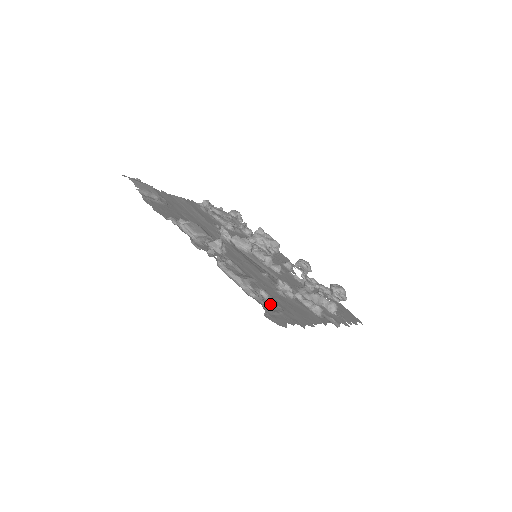
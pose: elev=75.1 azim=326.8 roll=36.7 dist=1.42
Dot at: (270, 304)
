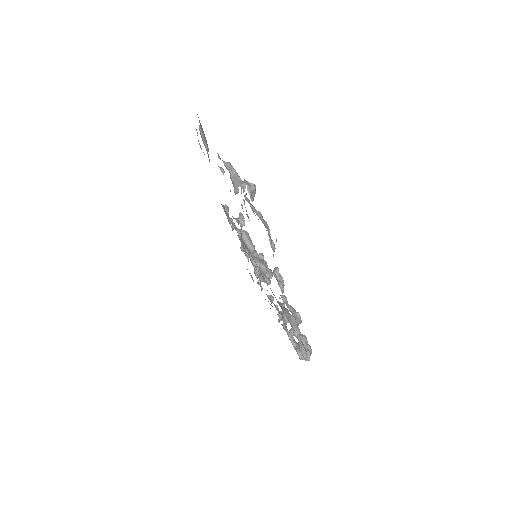
Dot at: occluded
